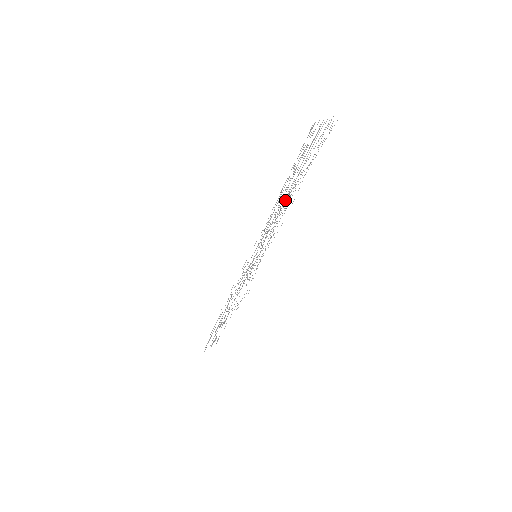
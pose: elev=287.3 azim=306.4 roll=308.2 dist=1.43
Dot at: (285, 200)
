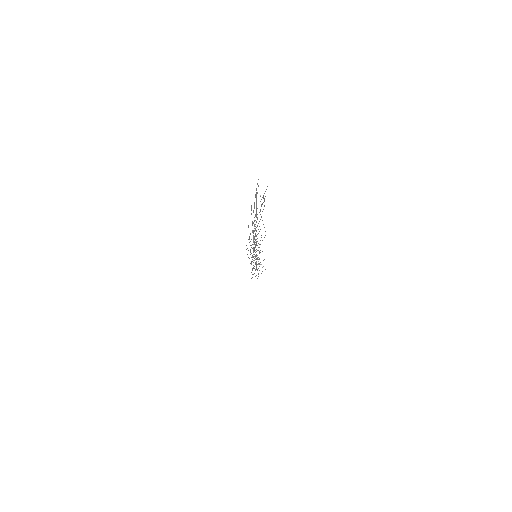
Dot at: occluded
